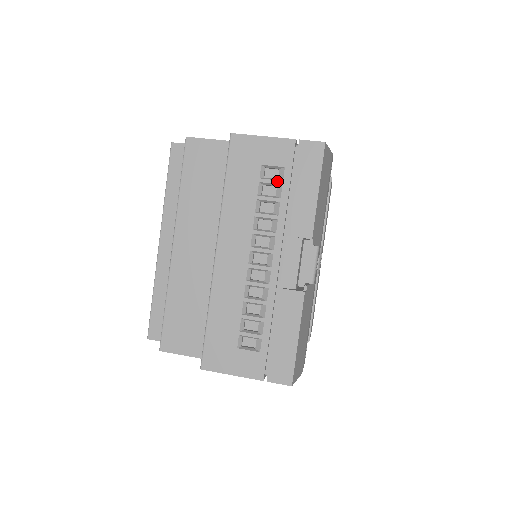
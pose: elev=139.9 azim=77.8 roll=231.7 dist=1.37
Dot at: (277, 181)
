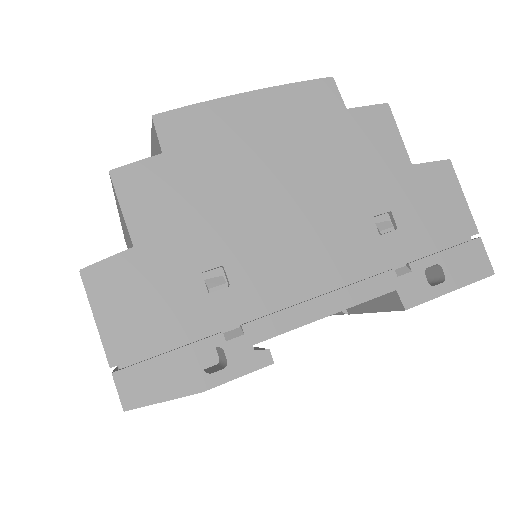
Dot at: occluded
